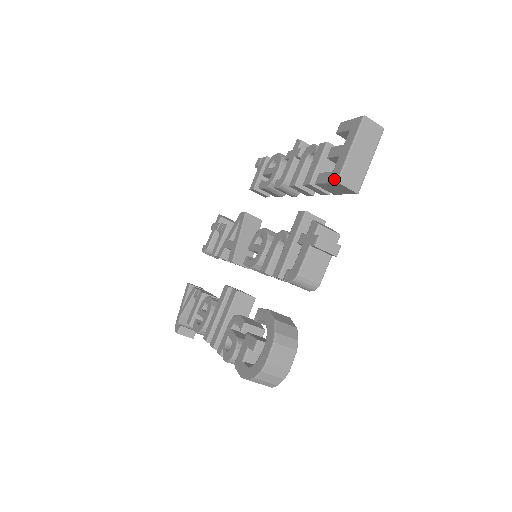
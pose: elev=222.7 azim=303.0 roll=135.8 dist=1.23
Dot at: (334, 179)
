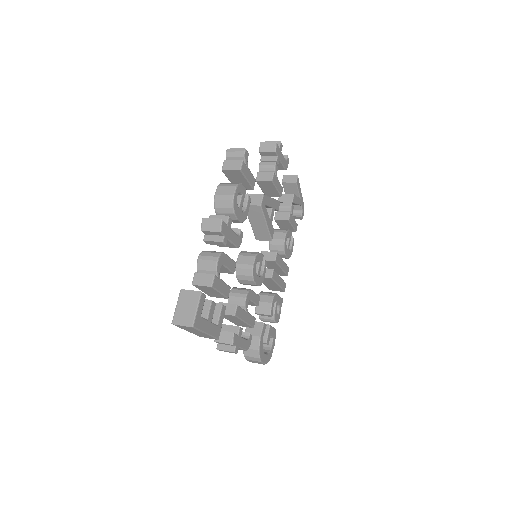
Dot at: occluded
